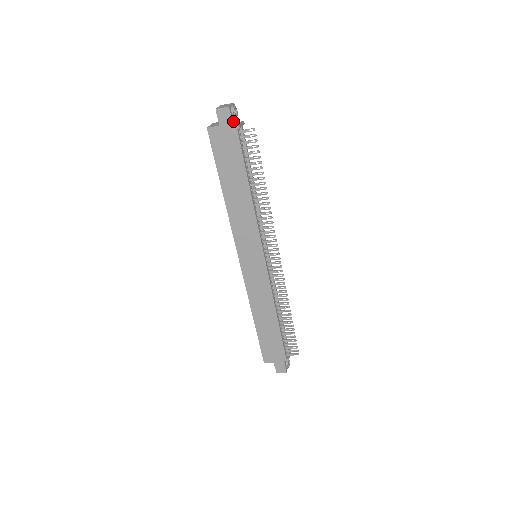
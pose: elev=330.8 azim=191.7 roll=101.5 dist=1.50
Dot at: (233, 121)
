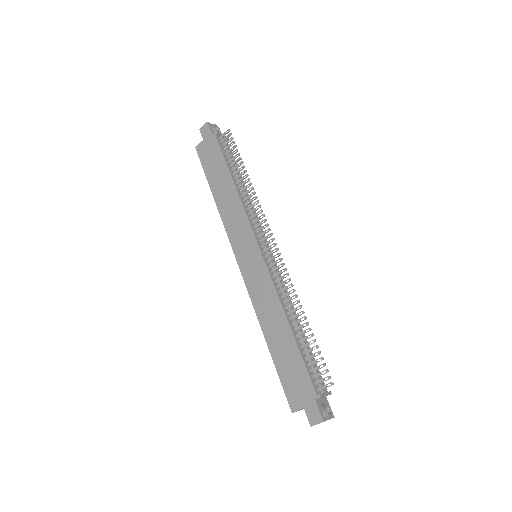
Dot at: (213, 133)
